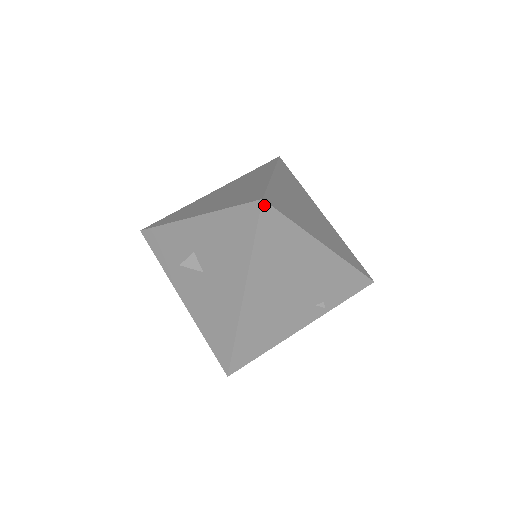
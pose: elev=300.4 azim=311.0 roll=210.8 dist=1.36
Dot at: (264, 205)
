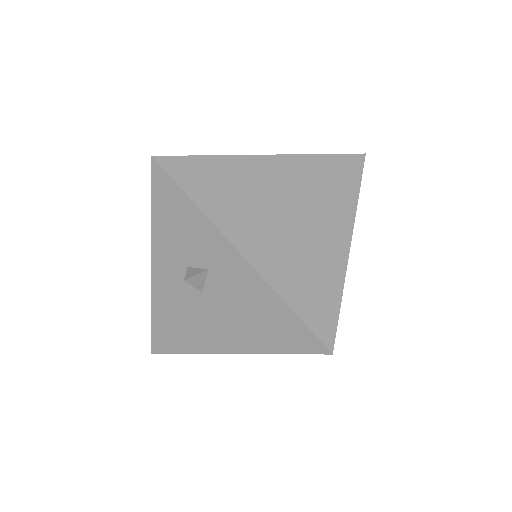
Dot at: (328, 353)
